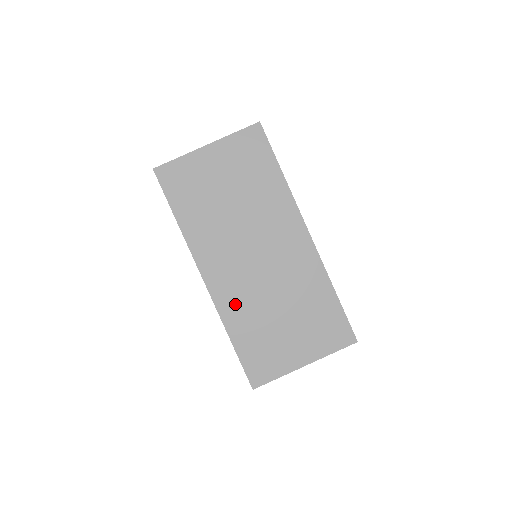
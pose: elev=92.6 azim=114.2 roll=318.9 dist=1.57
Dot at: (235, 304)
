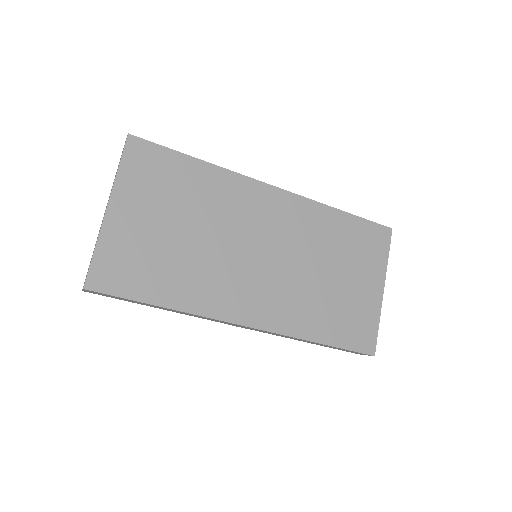
Dot at: (291, 312)
